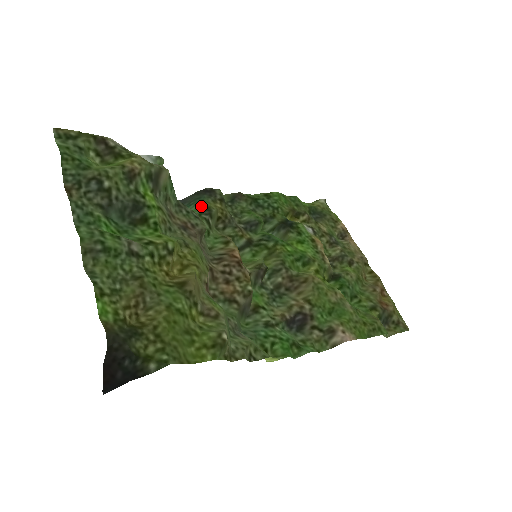
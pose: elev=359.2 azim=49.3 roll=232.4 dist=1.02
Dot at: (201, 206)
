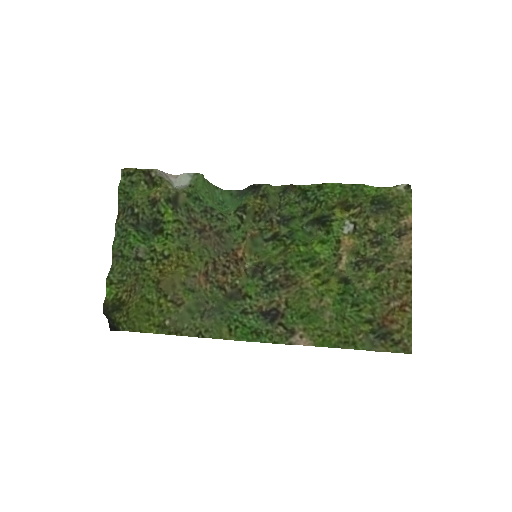
Dot at: (241, 203)
